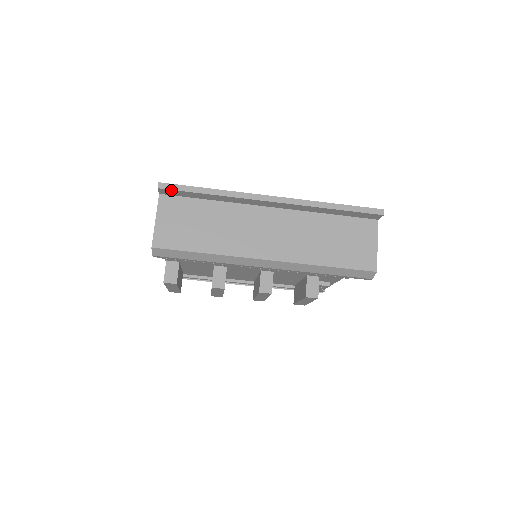
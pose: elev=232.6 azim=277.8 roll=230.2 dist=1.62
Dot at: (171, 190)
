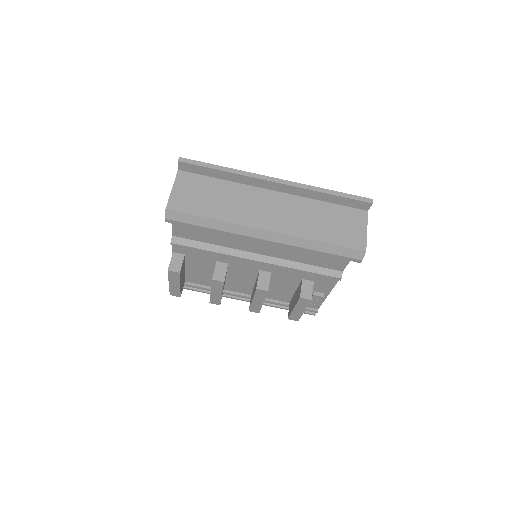
Dot at: (189, 164)
